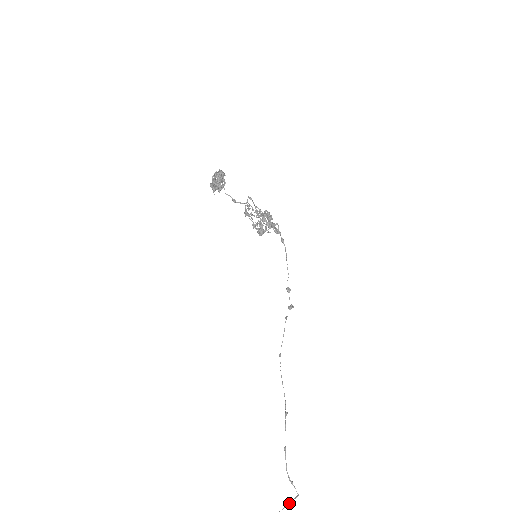
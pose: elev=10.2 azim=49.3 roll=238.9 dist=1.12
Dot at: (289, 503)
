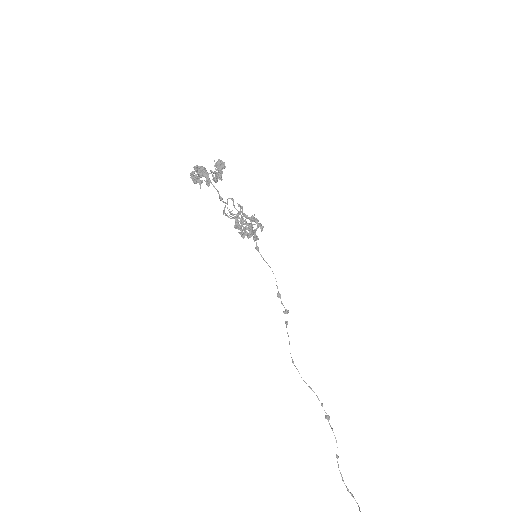
Dot at: out of frame
